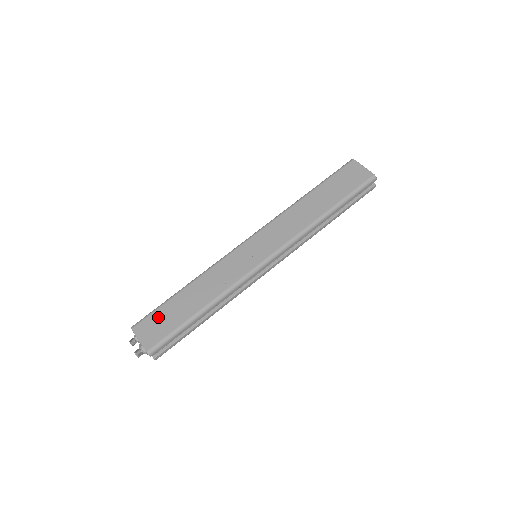
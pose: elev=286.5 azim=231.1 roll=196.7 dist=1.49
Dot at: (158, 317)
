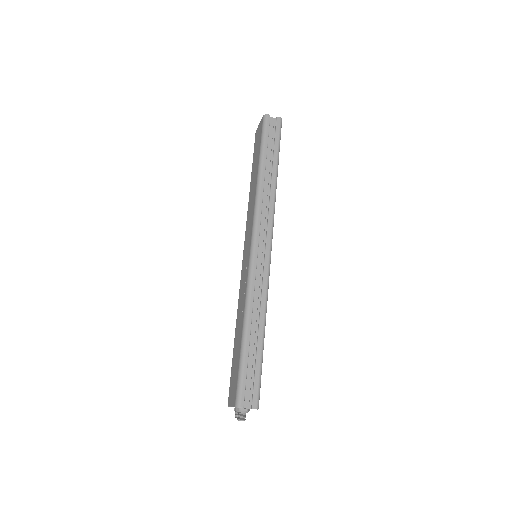
Dot at: (232, 375)
